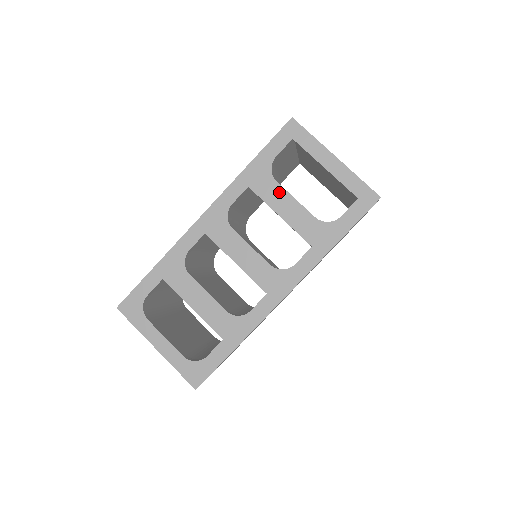
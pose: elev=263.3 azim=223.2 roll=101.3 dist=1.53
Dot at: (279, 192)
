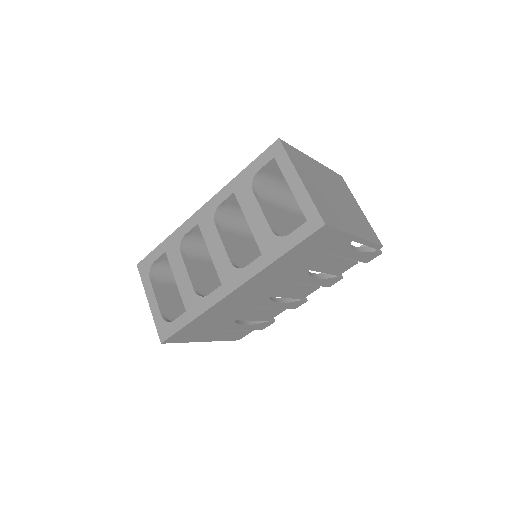
Dot at: (252, 201)
